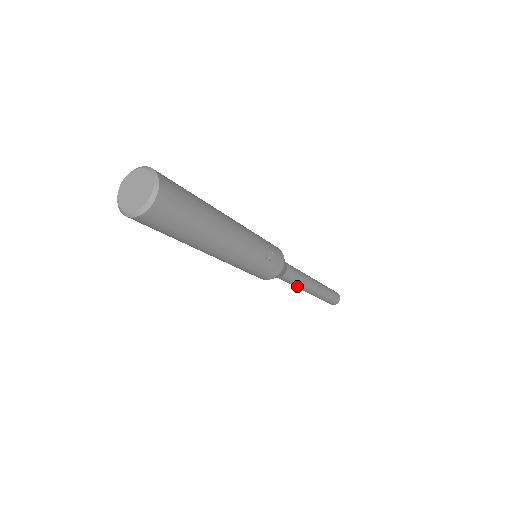
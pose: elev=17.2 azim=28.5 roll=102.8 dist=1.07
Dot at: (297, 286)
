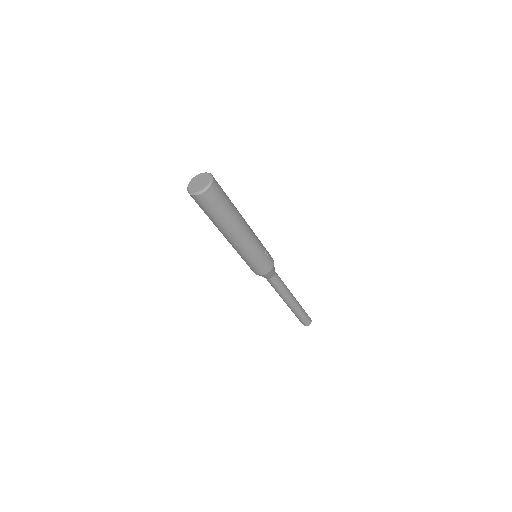
Dot at: (281, 293)
